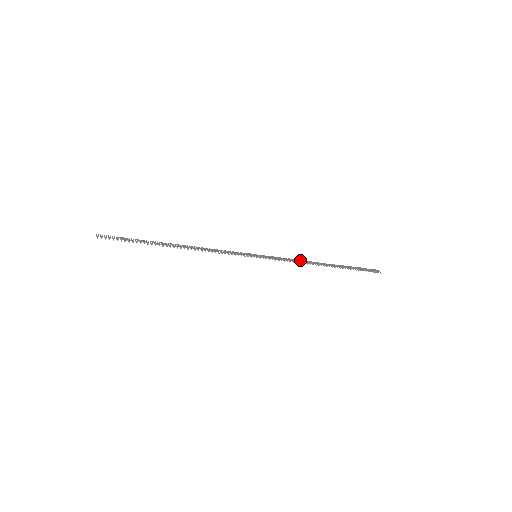
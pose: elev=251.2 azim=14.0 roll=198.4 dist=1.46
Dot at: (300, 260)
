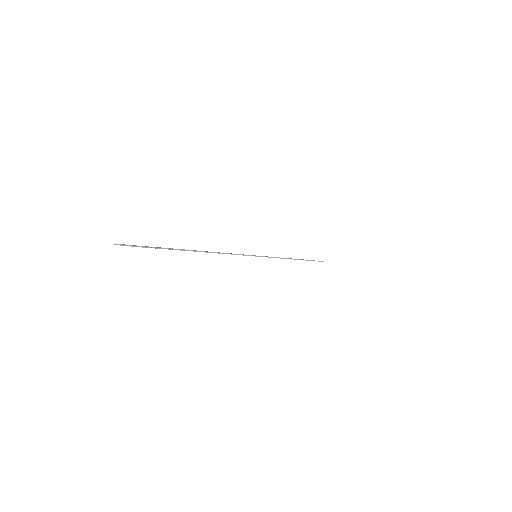
Dot at: (279, 257)
